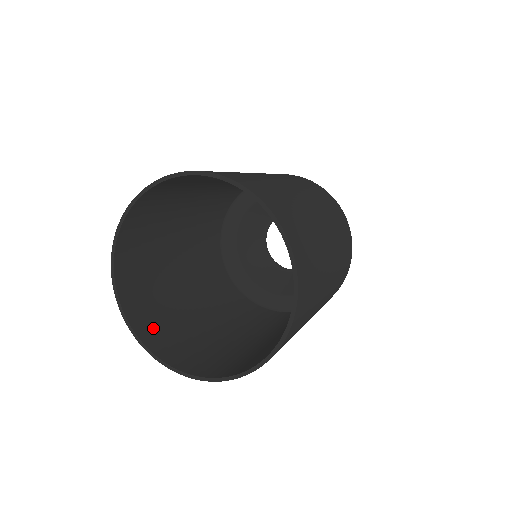
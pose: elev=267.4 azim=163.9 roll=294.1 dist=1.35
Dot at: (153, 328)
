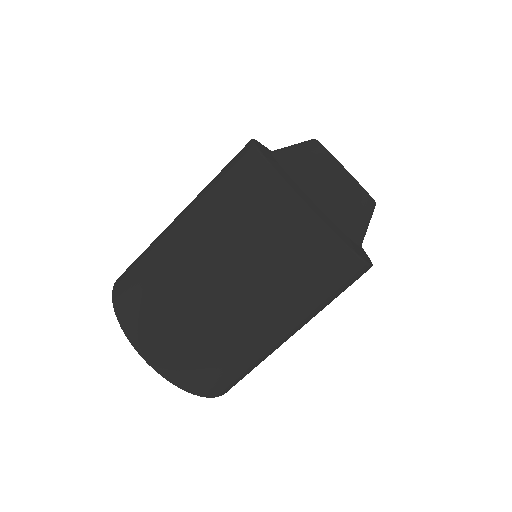
Dot at: occluded
